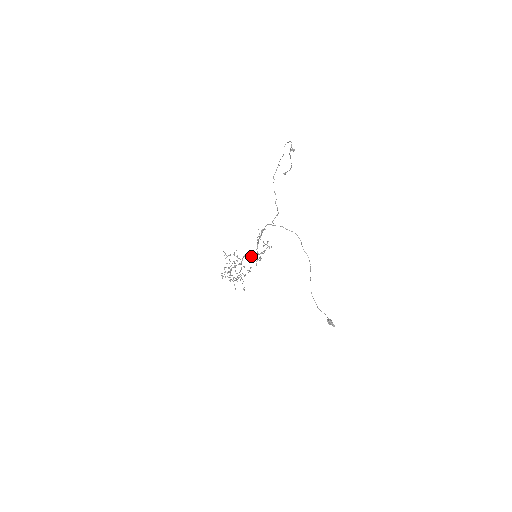
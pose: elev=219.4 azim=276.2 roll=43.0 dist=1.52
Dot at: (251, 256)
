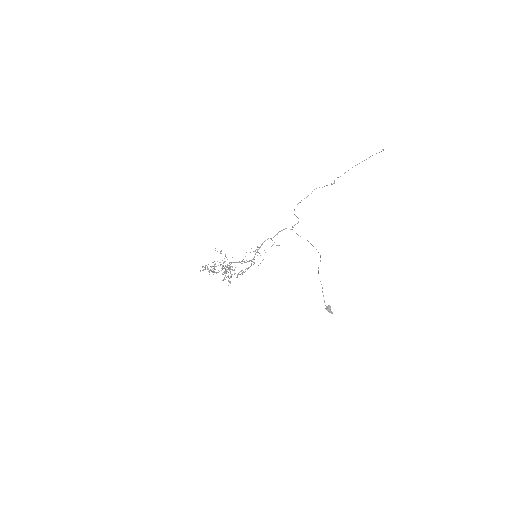
Dot at: occluded
